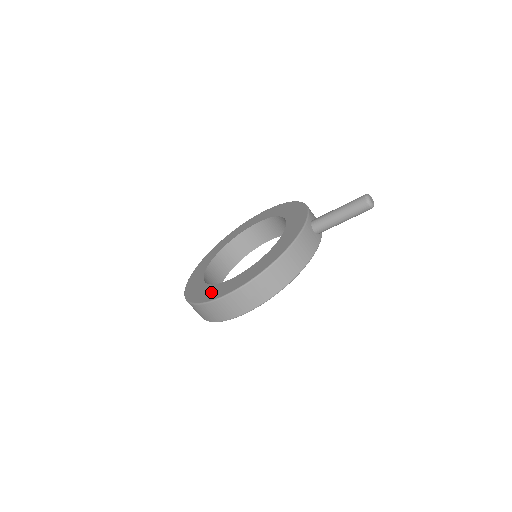
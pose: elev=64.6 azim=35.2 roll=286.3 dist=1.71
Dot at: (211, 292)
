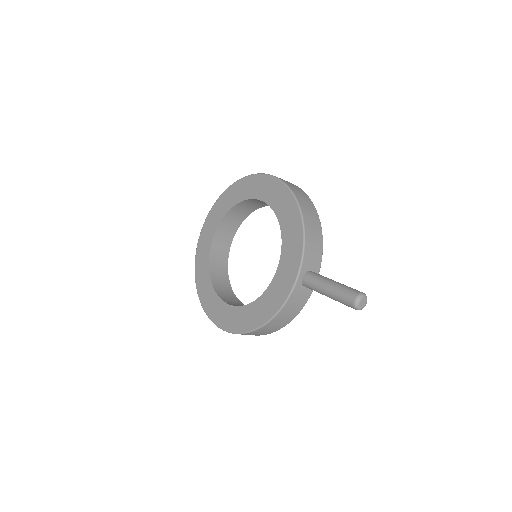
Dot at: (212, 304)
